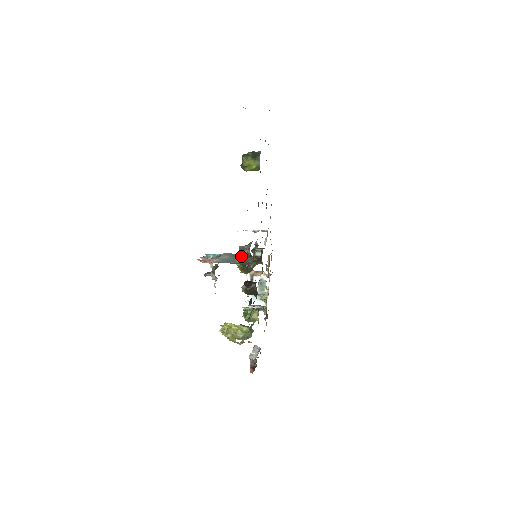
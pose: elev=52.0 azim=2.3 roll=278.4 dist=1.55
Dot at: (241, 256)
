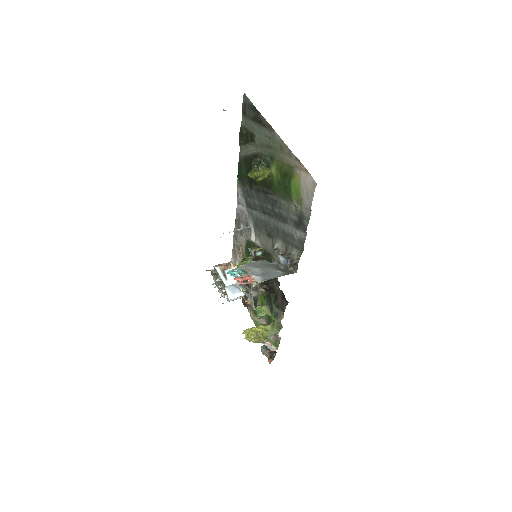
Dot at: (264, 264)
